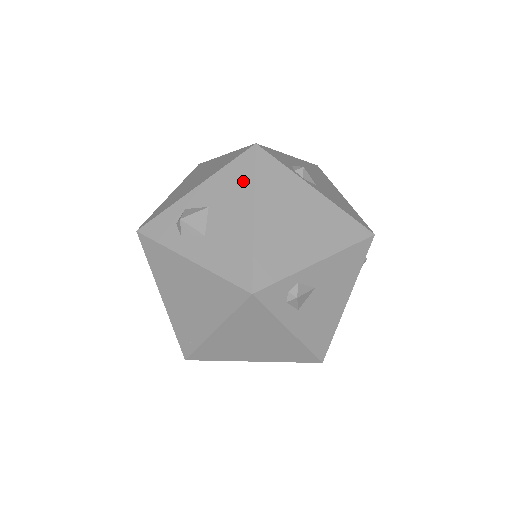
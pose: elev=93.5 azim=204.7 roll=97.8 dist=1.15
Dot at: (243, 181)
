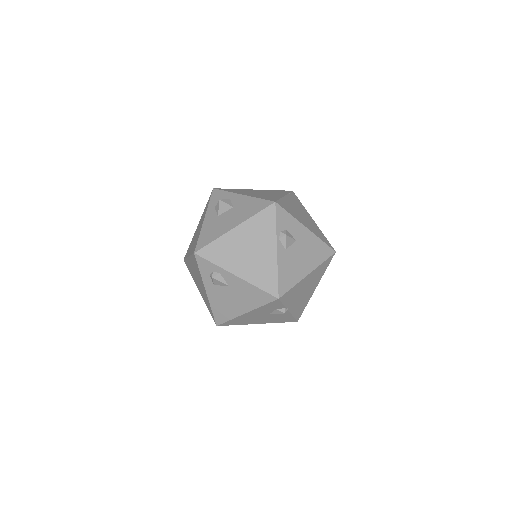
Dot at: (252, 211)
